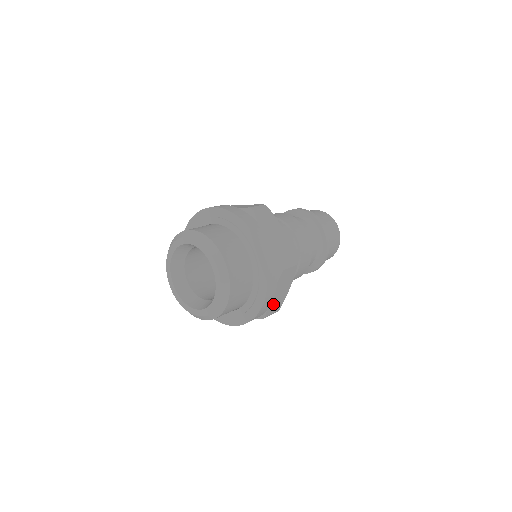
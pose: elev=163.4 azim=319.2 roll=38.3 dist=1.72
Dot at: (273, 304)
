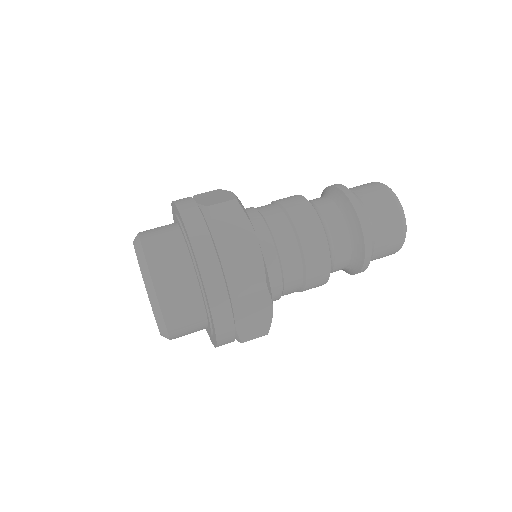
Dot at: occluded
